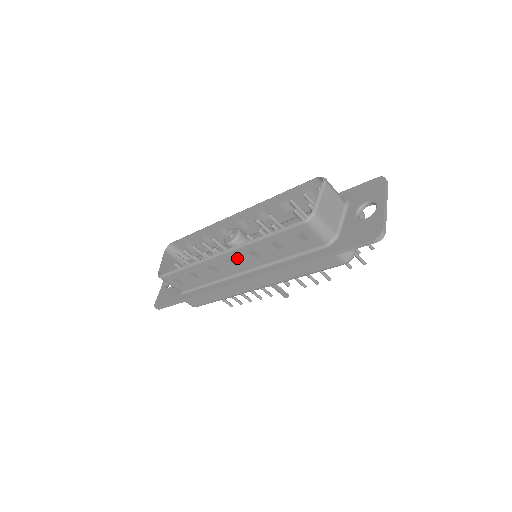
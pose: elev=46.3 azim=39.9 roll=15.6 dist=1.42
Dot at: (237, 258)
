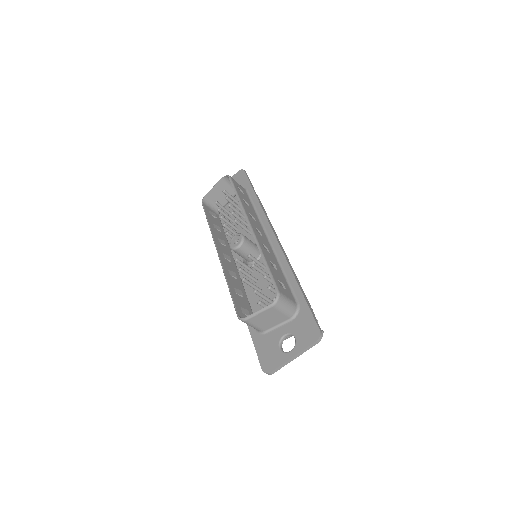
Dot at: occluded
